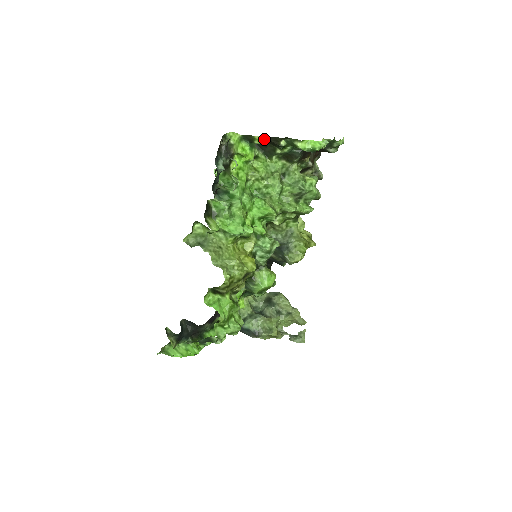
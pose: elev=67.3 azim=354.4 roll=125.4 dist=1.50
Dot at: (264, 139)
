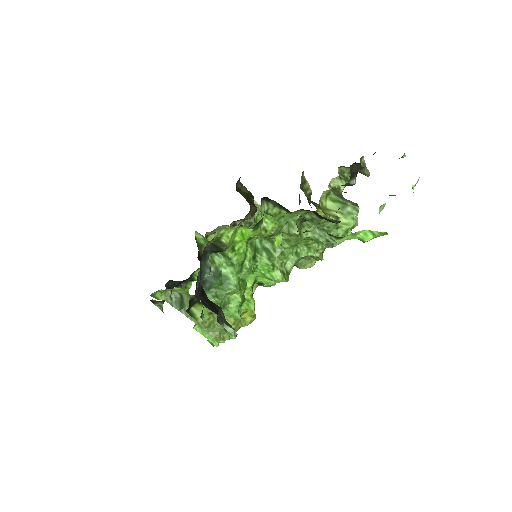
Dot at: (280, 240)
